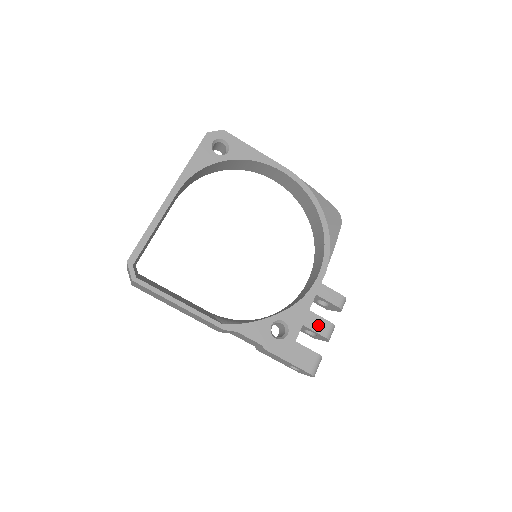
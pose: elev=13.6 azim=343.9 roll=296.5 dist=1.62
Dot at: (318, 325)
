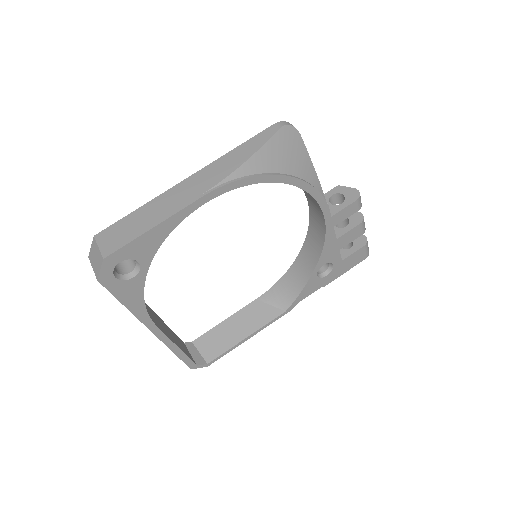
Dot at: (351, 237)
